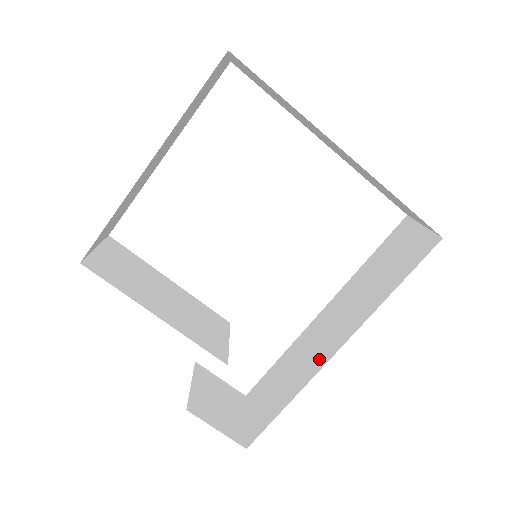
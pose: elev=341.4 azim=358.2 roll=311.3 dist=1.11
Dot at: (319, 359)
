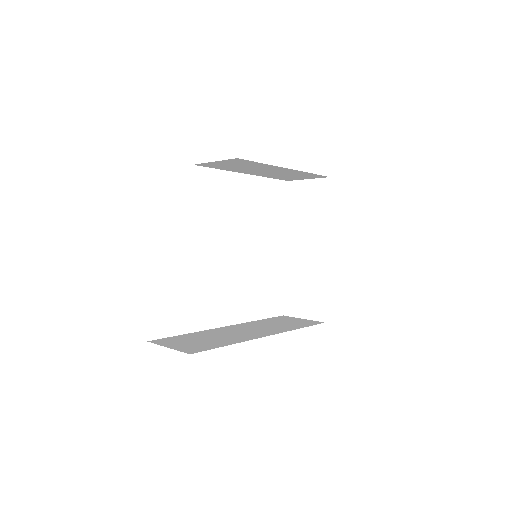
Dot at: (250, 336)
